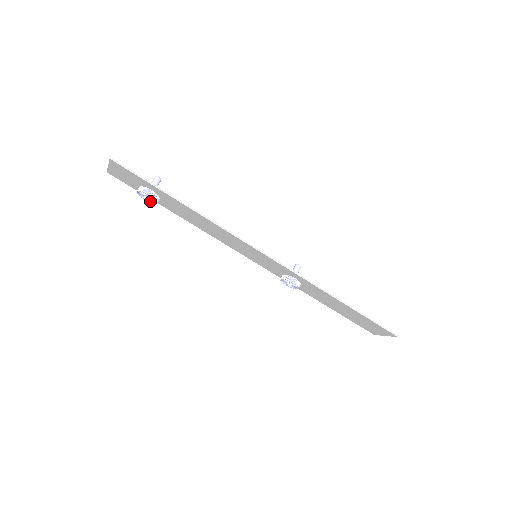
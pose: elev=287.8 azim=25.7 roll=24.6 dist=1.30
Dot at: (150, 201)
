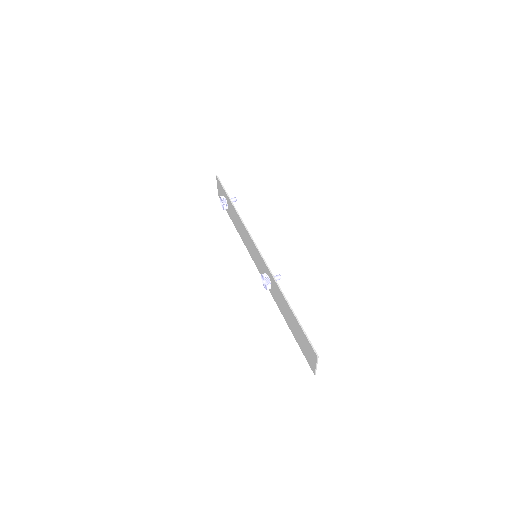
Dot at: (223, 207)
